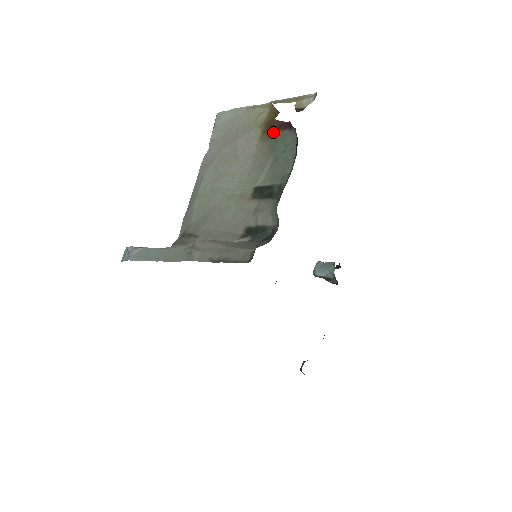
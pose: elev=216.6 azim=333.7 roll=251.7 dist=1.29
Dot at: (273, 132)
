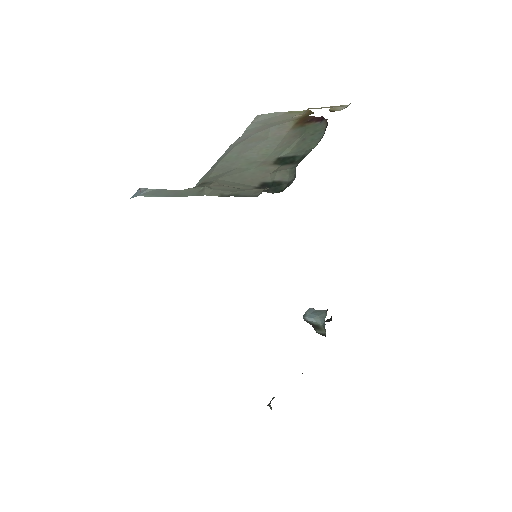
Dot at: (305, 122)
